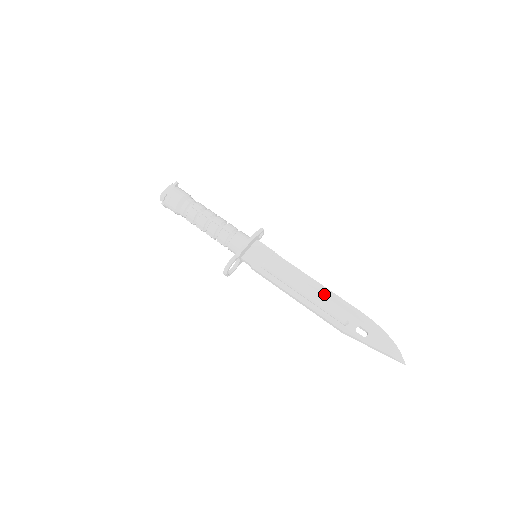
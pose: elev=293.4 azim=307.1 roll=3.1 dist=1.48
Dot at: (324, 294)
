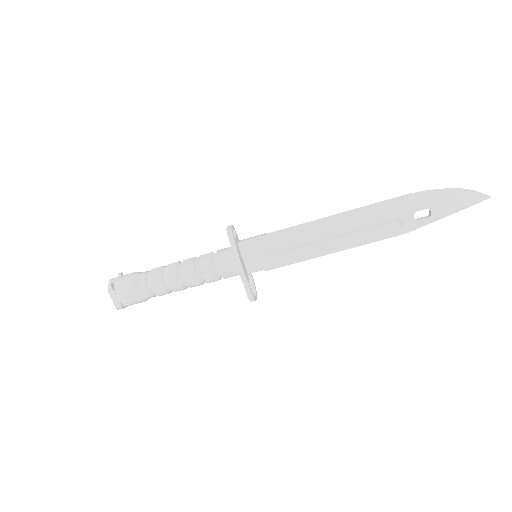
Dot at: (353, 221)
